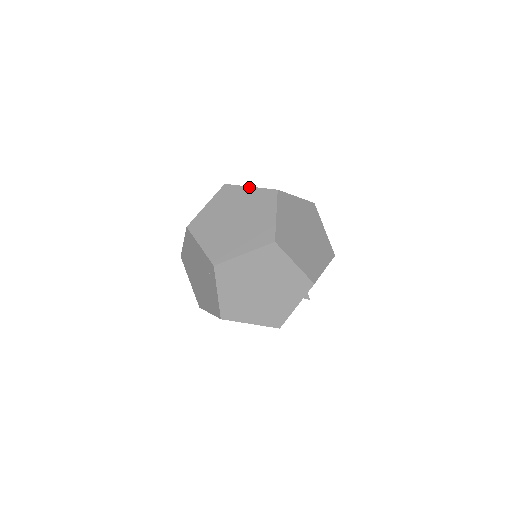
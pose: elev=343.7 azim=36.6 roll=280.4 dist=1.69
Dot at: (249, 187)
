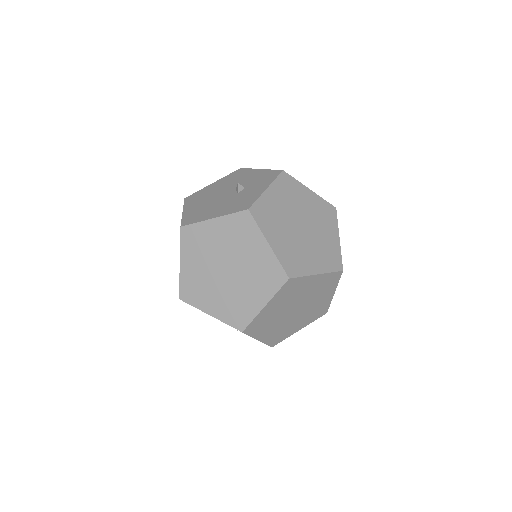
Dot at: (212, 220)
